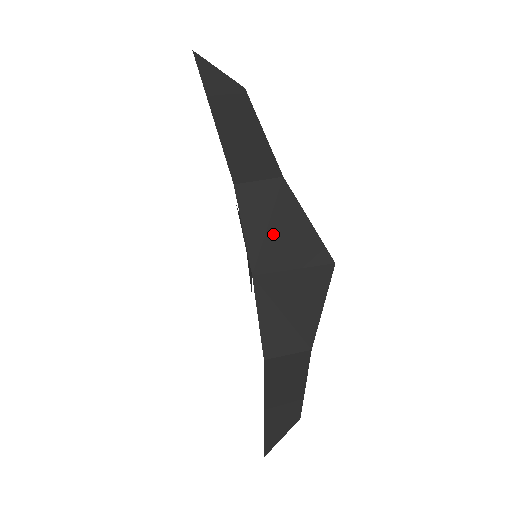
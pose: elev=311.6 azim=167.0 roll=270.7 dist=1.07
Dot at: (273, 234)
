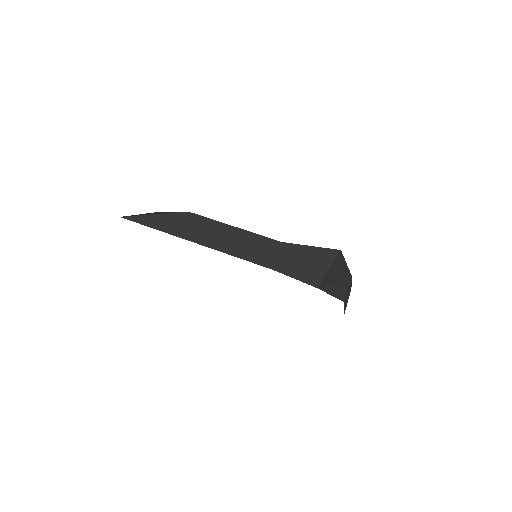
Dot at: (306, 266)
